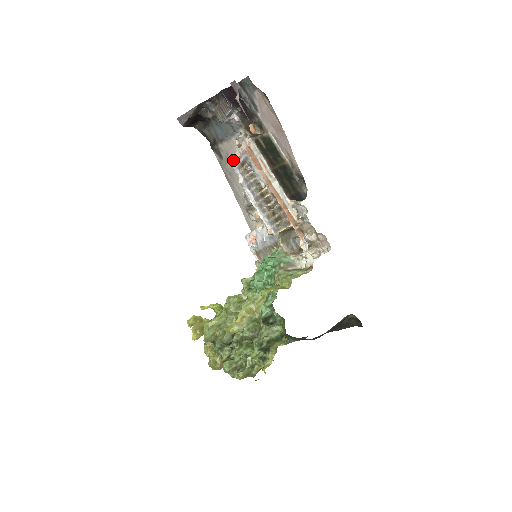
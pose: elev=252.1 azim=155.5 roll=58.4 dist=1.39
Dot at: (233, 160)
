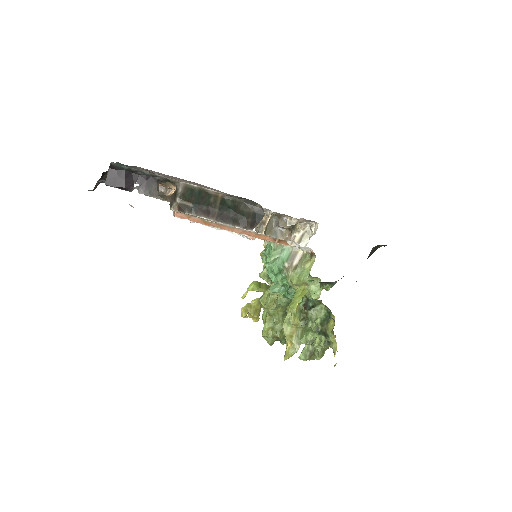
Dot at: occluded
